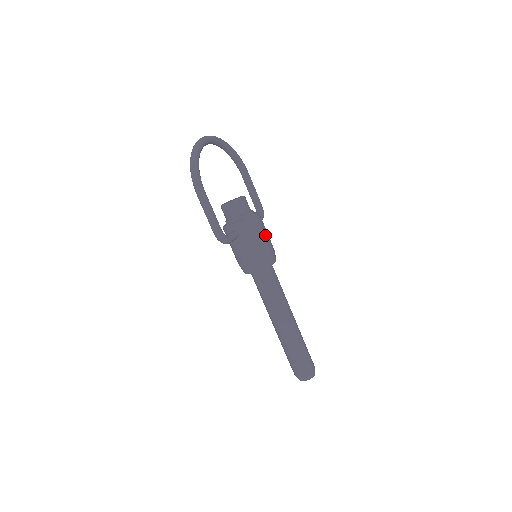
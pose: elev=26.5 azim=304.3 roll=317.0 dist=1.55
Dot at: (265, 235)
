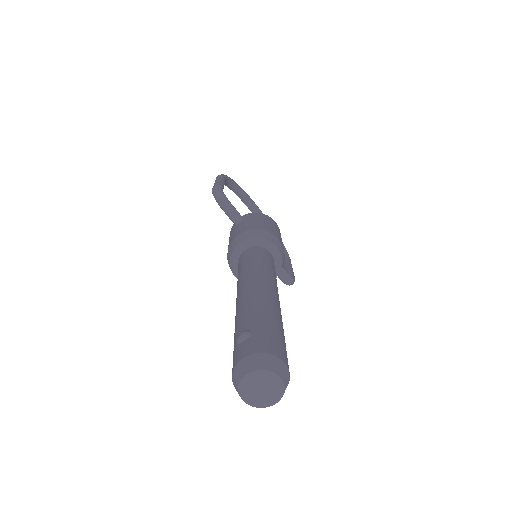
Dot at: (276, 231)
